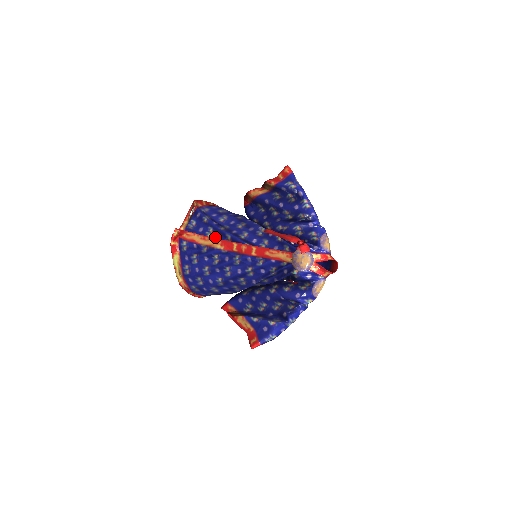
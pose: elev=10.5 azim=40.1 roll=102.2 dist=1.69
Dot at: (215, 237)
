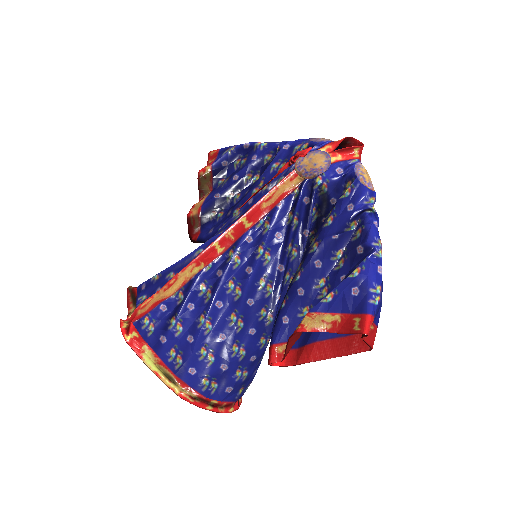
Dot at: occluded
